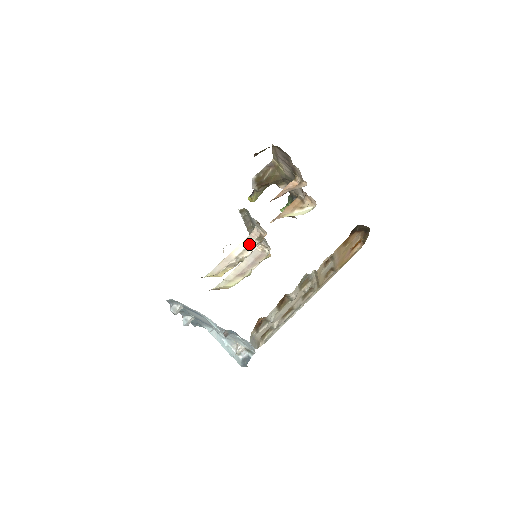
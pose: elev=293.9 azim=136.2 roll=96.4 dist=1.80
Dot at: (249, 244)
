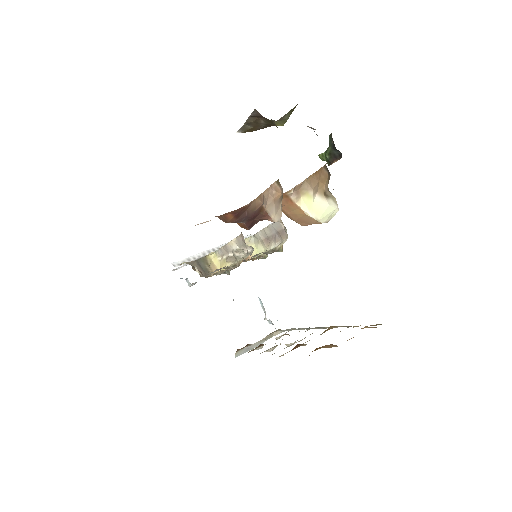
Dot at: (241, 246)
